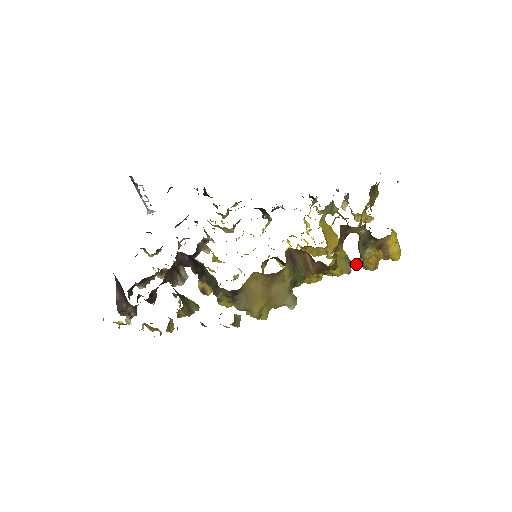
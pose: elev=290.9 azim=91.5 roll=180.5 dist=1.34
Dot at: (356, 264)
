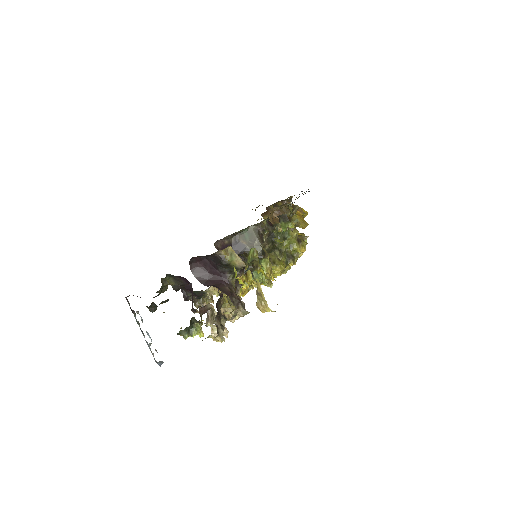
Dot at: (295, 206)
